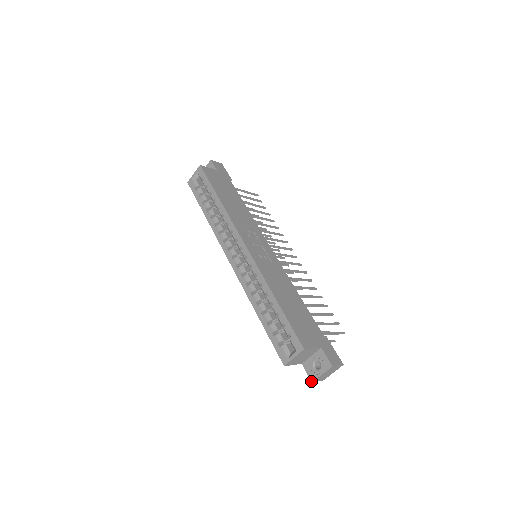
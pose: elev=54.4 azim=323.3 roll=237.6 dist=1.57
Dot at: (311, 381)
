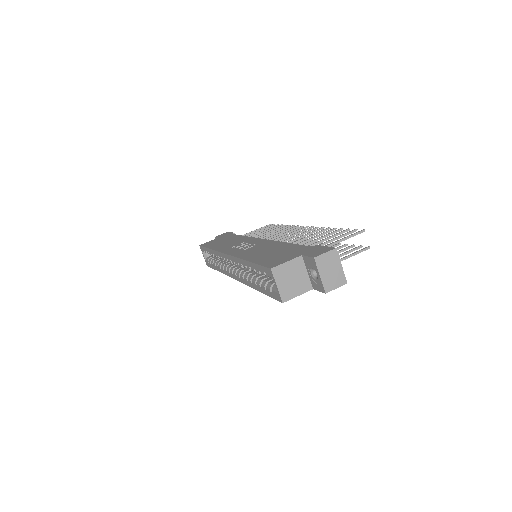
Dot at: occluded
